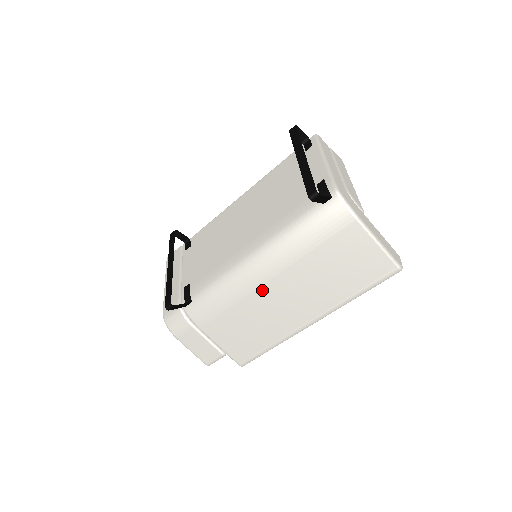
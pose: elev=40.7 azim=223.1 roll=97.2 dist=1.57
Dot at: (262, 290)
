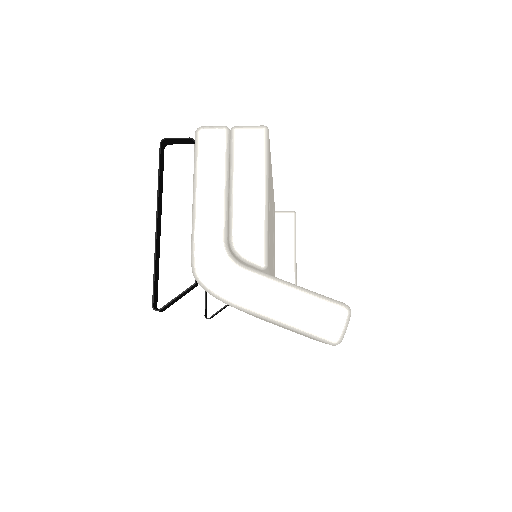
Dot at: occluded
